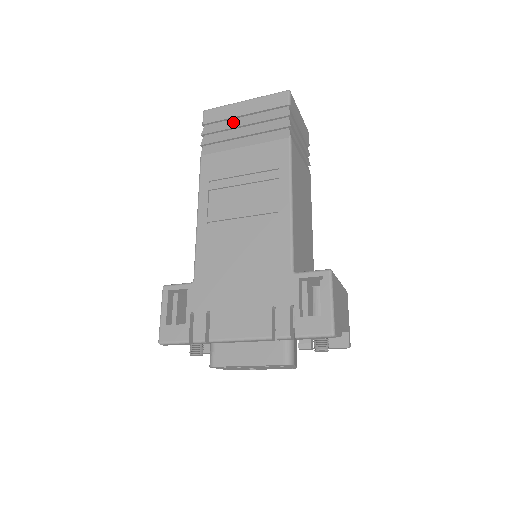
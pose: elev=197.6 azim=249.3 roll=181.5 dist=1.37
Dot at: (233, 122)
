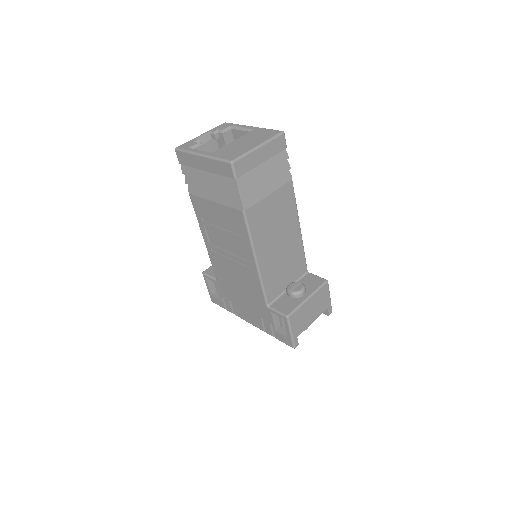
Dot at: (200, 173)
